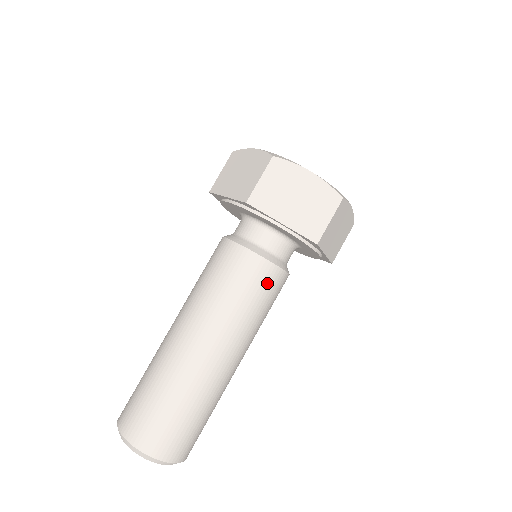
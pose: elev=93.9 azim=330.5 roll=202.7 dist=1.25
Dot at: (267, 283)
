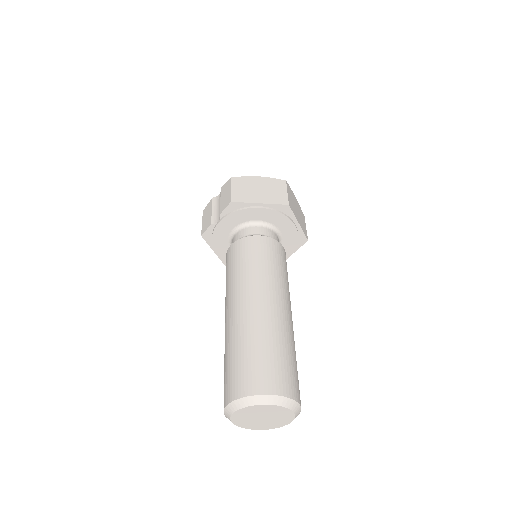
Dot at: occluded
